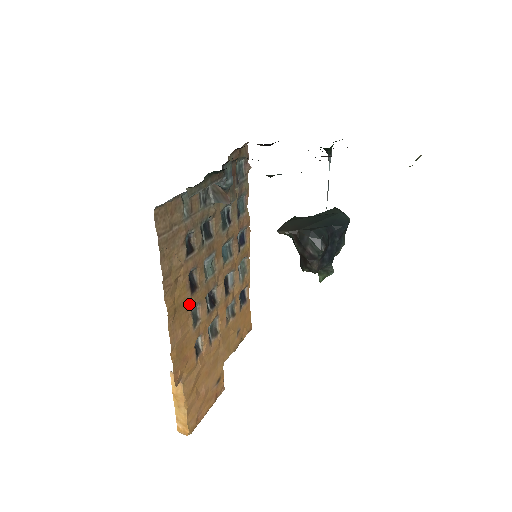
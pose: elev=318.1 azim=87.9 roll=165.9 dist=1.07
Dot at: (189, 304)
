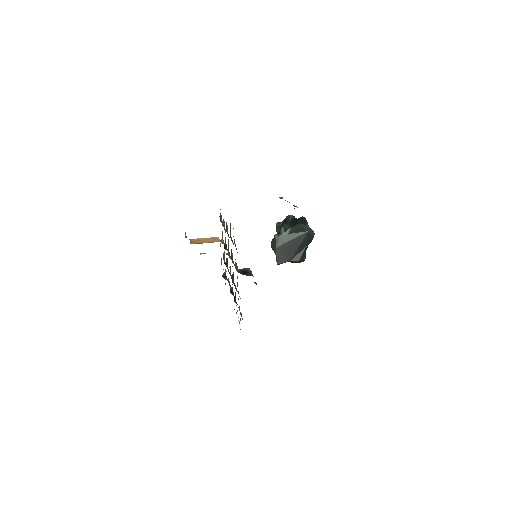
Dot at: occluded
